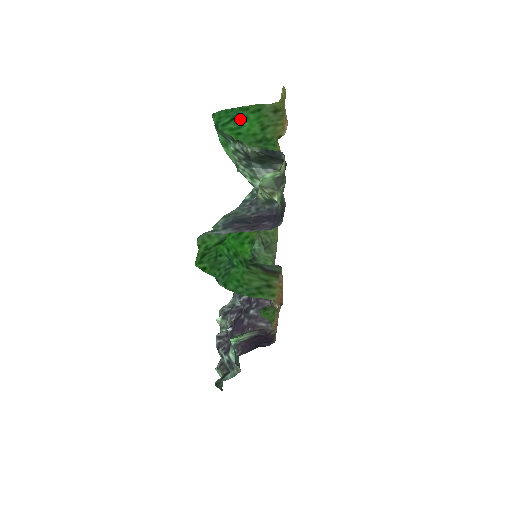
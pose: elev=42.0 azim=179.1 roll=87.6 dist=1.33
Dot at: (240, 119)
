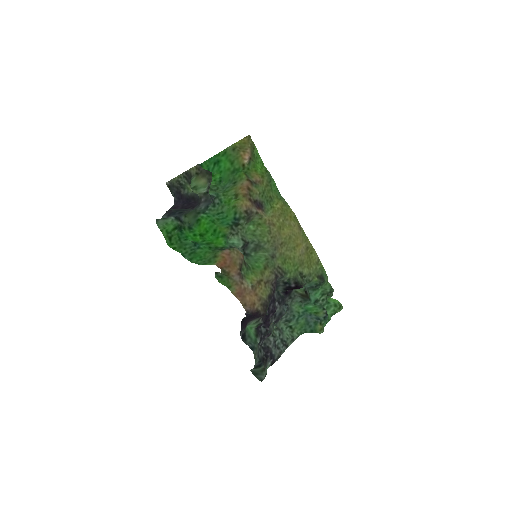
Dot at: (218, 163)
